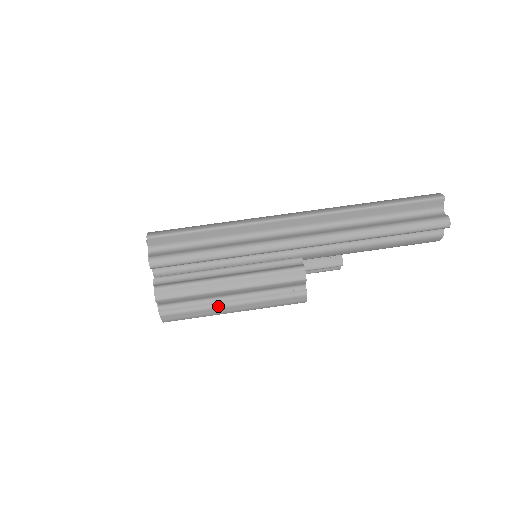
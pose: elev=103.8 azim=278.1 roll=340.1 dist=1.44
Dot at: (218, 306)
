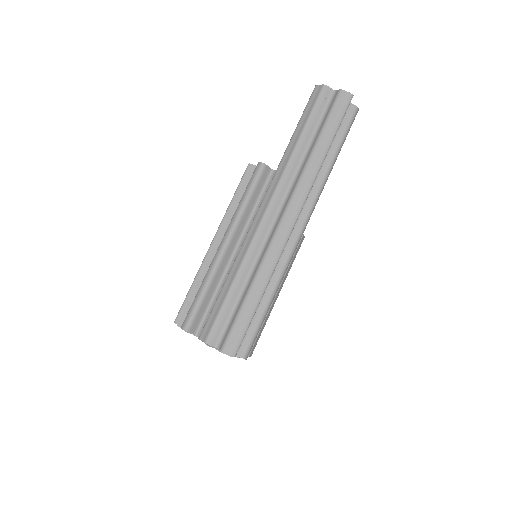
Dot at: occluded
